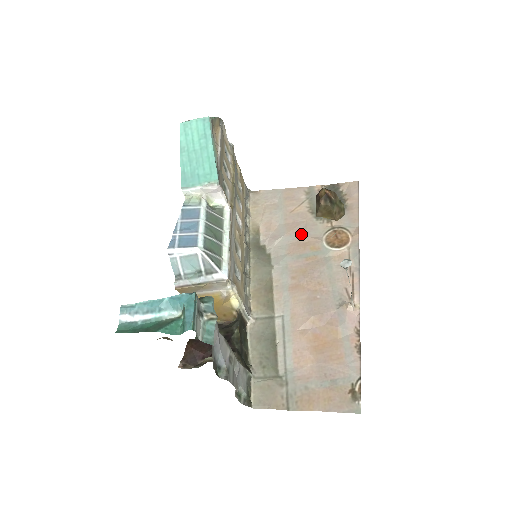
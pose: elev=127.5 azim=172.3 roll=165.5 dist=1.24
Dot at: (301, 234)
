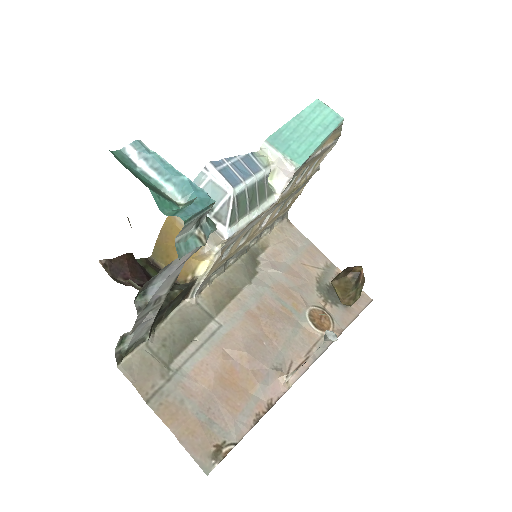
Dot at: (296, 286)
